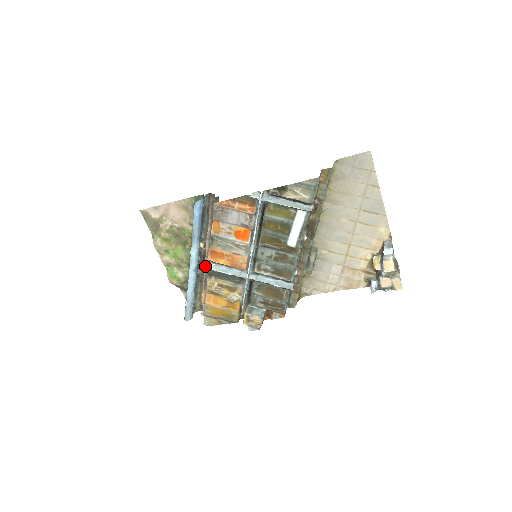
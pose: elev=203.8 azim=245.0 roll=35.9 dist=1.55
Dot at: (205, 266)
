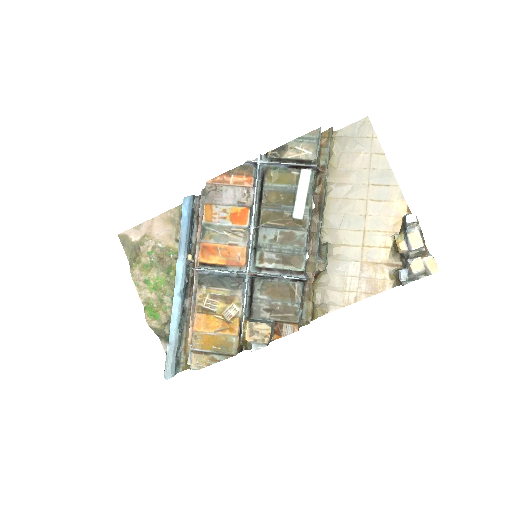
Dot at: (194, 268)
